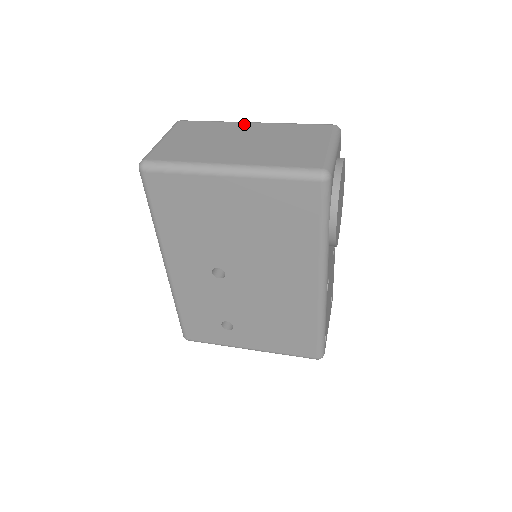
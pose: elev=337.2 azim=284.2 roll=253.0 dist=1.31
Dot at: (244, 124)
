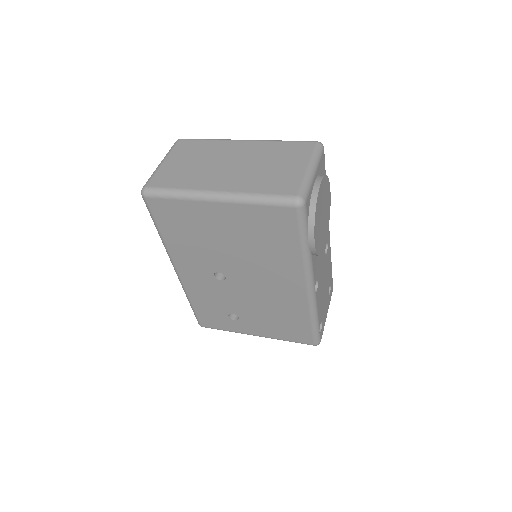
Dot at: (235, 143)
